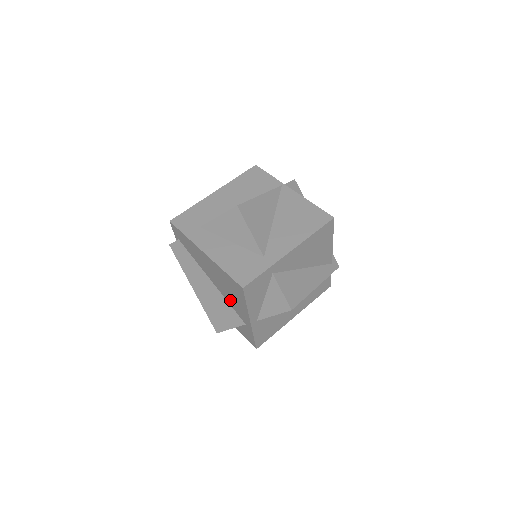
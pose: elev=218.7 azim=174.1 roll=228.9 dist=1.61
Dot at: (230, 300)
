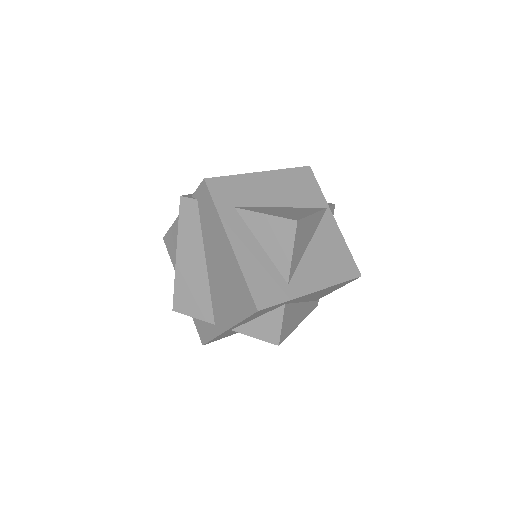
Dot at: (217, 296)
